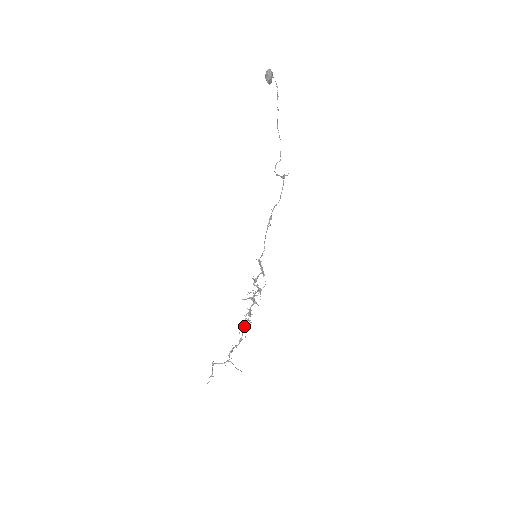
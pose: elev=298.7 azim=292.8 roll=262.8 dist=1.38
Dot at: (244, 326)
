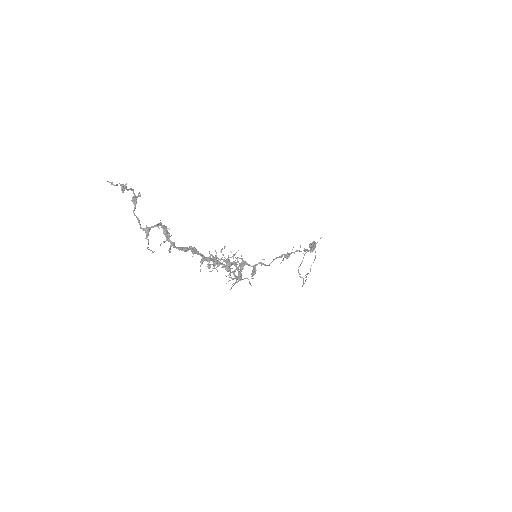
Dot at: (201, 254)
